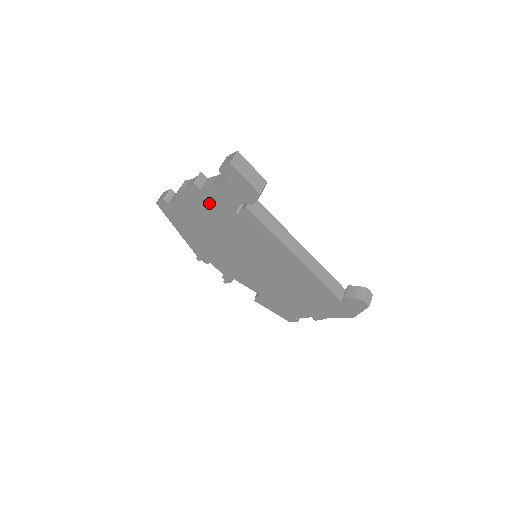
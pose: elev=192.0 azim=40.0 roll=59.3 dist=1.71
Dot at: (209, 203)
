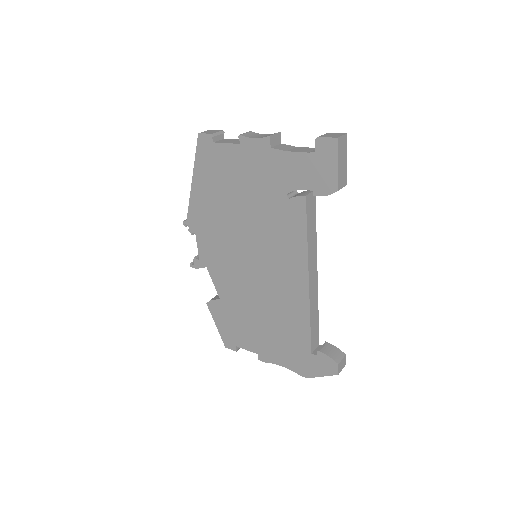
Dot at: (265, 168)
